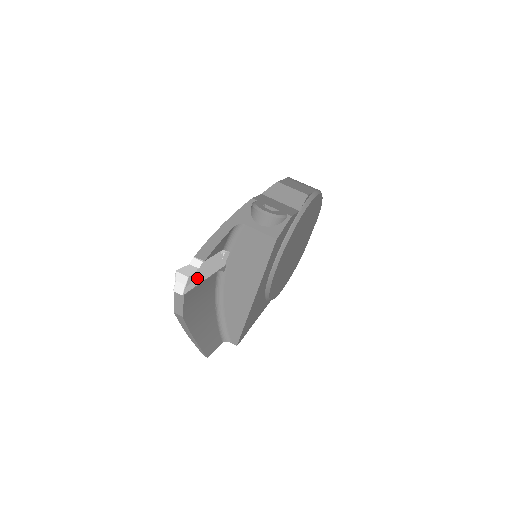
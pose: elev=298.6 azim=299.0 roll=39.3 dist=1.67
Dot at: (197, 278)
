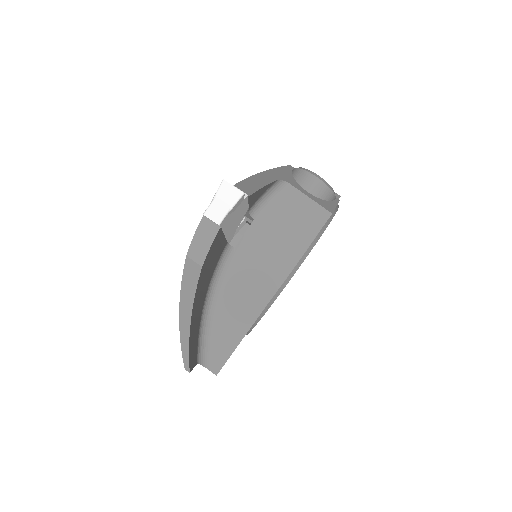
Dot at: (231, 218)
